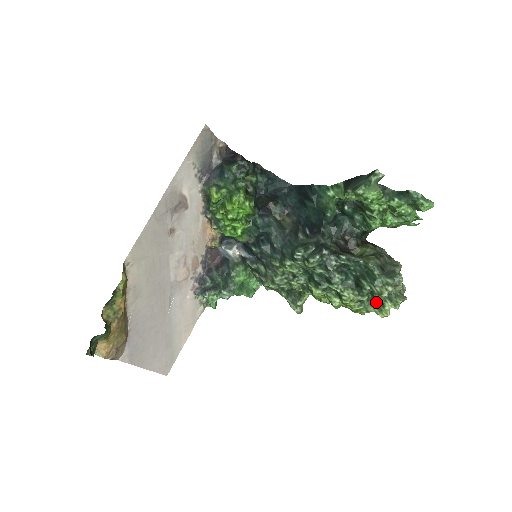
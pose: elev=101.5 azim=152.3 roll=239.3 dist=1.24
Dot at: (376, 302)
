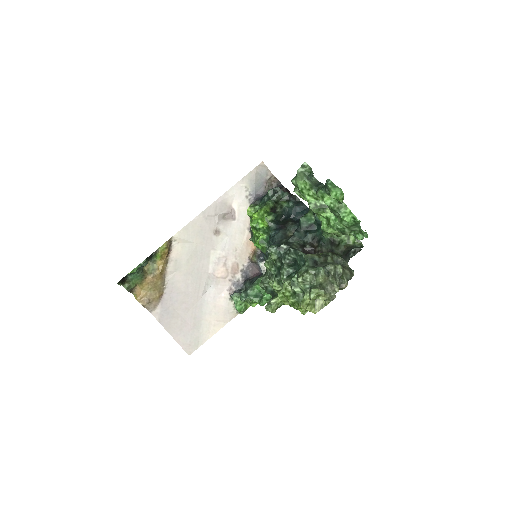
Dot at: occluded
